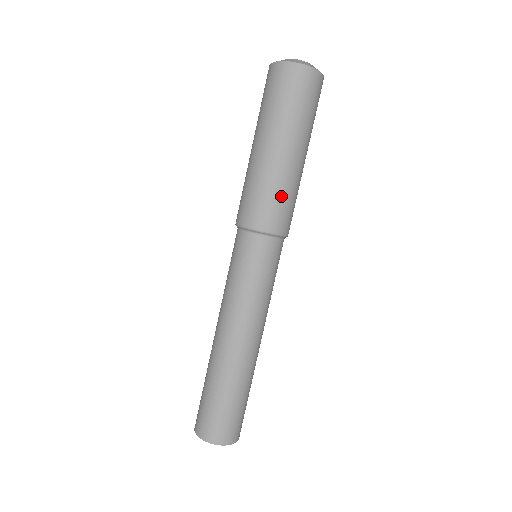
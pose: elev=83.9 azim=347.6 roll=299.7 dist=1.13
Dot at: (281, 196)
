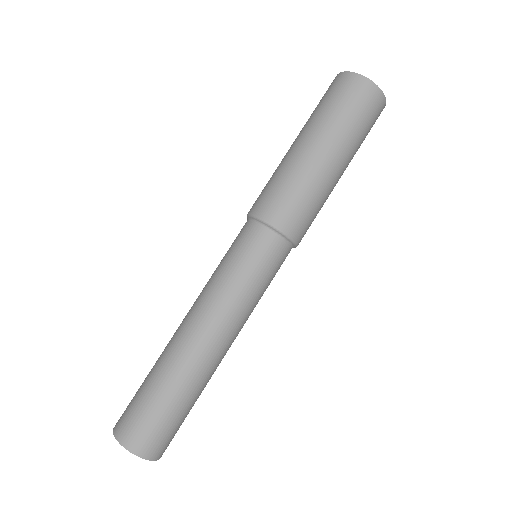
Dot at: (314, 206)
